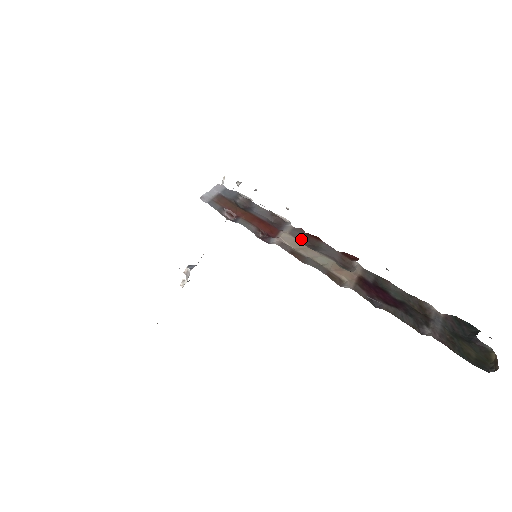
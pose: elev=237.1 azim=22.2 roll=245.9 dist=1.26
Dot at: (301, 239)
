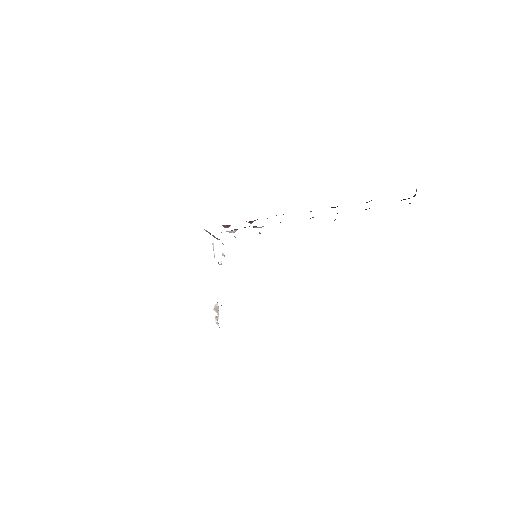
Dot at: occluded
